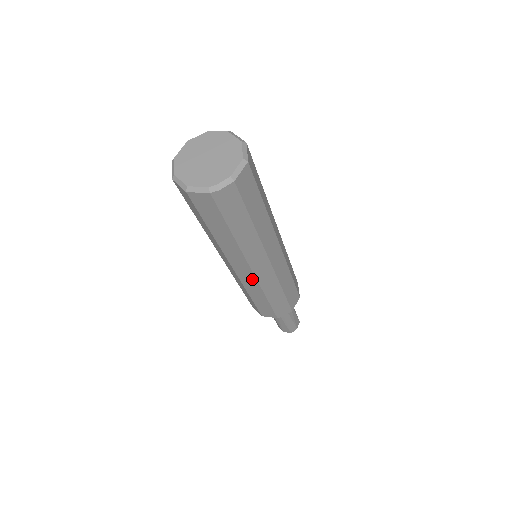
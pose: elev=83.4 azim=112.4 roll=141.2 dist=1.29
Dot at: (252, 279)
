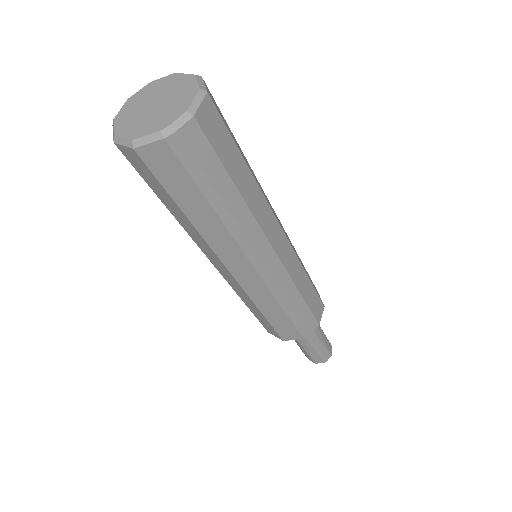
Dot at: (257, 281)
